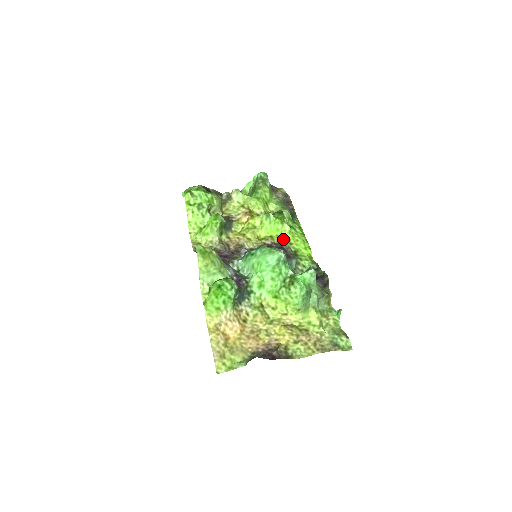
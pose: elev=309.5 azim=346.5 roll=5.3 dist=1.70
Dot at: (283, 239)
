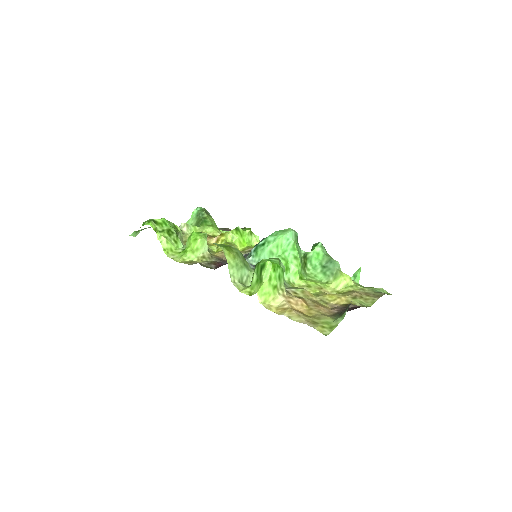
Dot at: occluded
